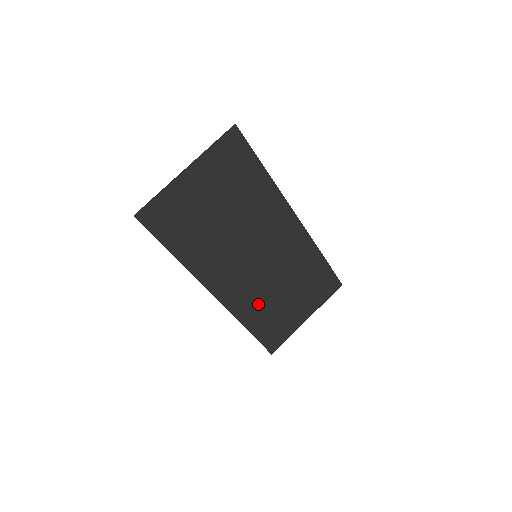
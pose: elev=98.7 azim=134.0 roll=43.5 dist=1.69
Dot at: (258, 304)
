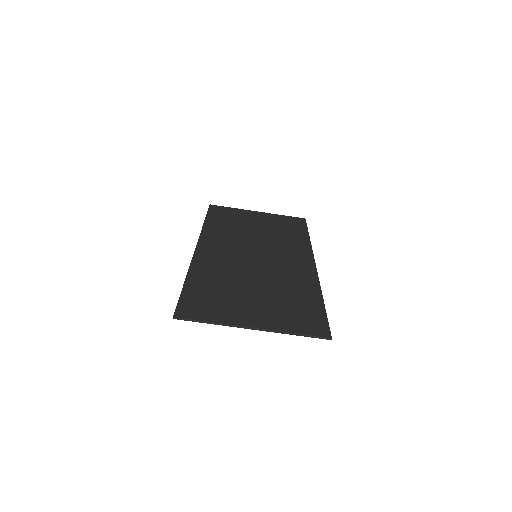
Dot at: (228, 232)
